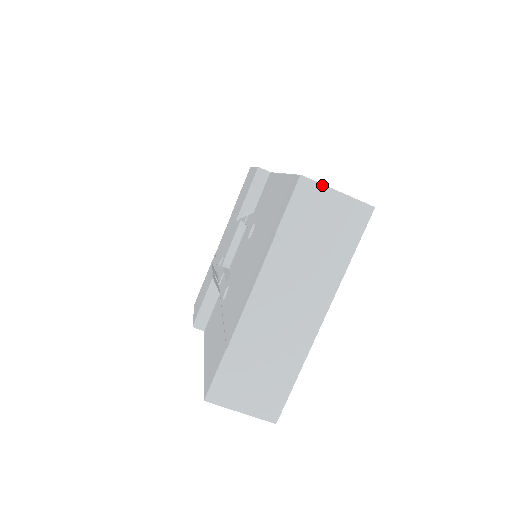
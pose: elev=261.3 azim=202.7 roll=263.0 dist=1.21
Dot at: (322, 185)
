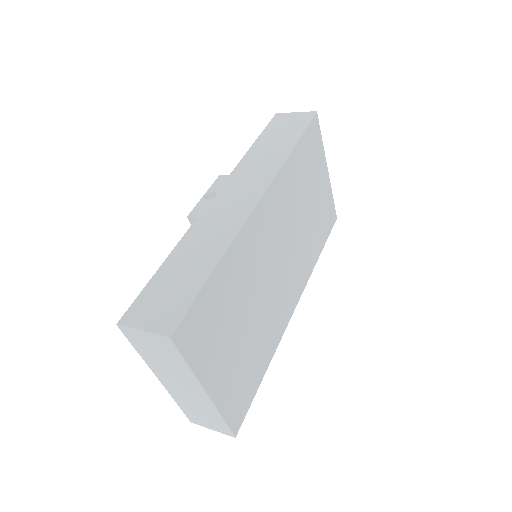
Dot at: (130, 328)
